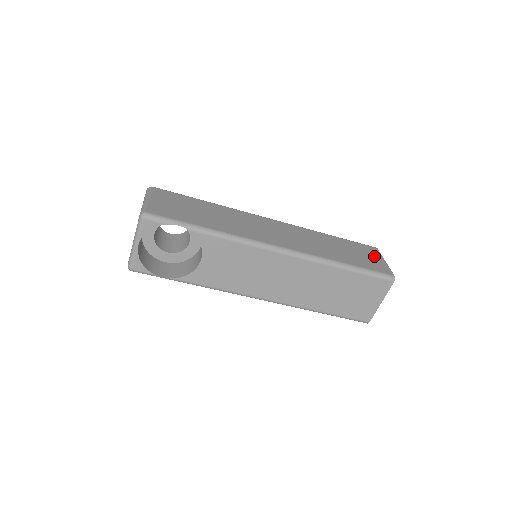
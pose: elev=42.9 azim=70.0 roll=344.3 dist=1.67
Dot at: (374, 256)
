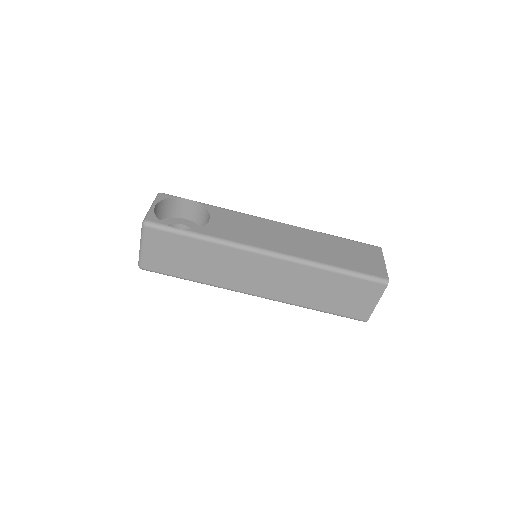
Dot at: occluded
